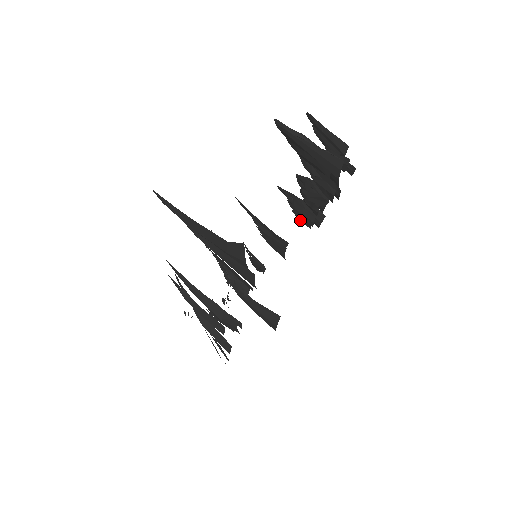
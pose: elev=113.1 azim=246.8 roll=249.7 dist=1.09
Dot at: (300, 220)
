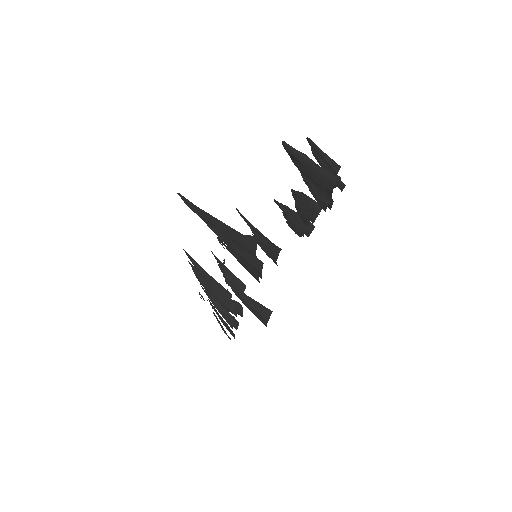
Dot at: occluded
